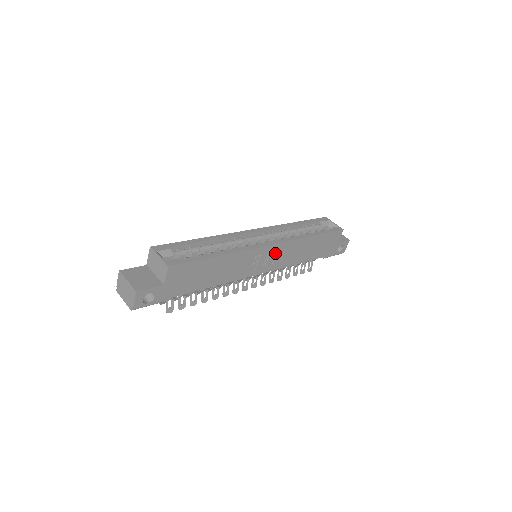
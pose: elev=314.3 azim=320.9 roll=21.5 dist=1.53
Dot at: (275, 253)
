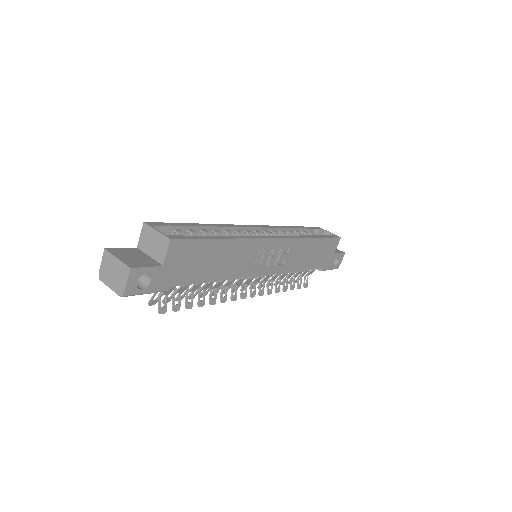
Dot at: (278, 251)
